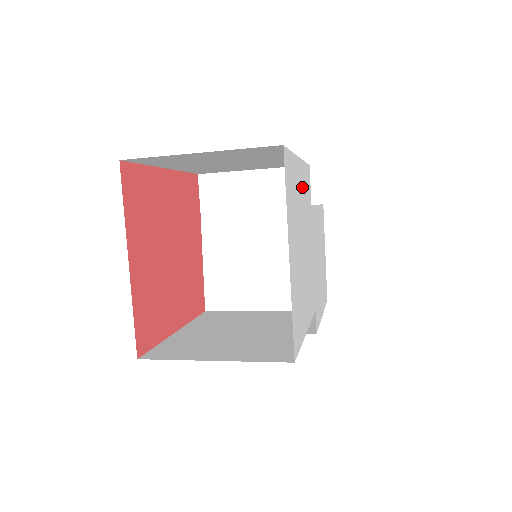
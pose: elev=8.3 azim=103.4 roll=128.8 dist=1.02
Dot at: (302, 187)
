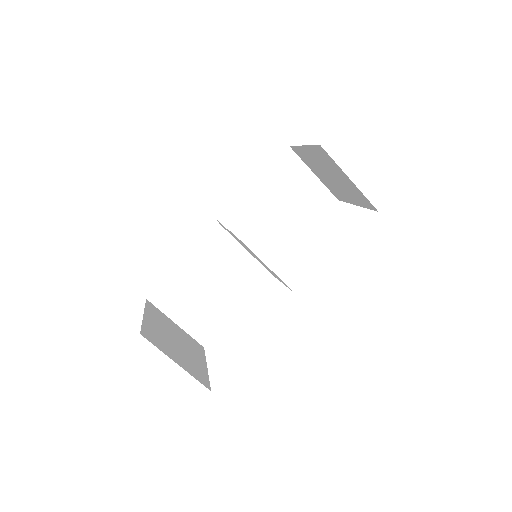
Dot at: occluded
